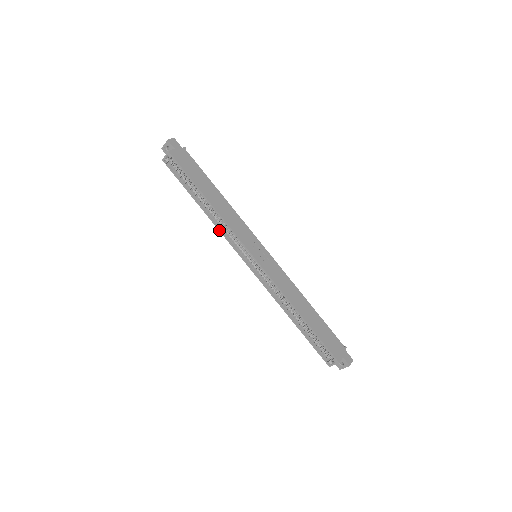
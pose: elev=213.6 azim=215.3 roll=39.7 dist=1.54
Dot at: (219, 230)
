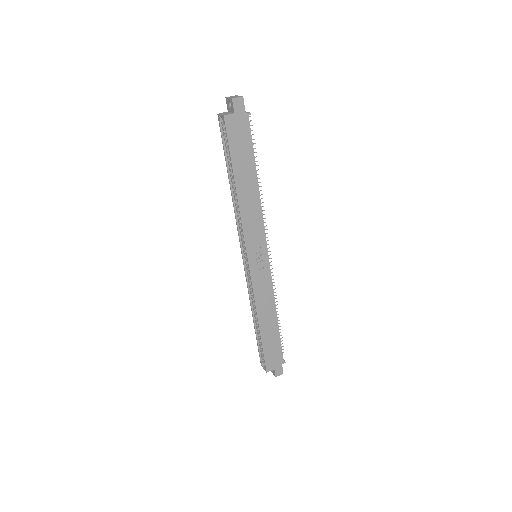
Dot at: (235, 215)
